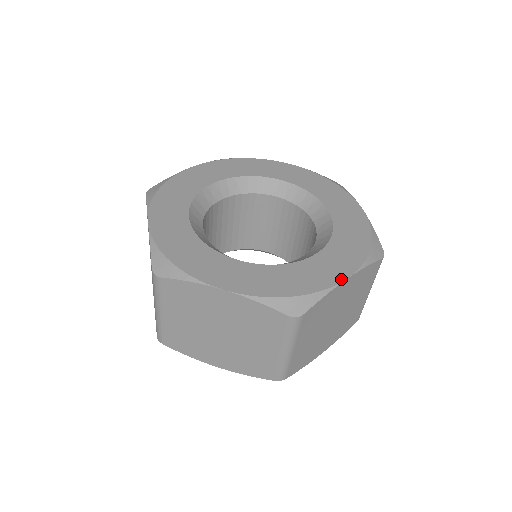
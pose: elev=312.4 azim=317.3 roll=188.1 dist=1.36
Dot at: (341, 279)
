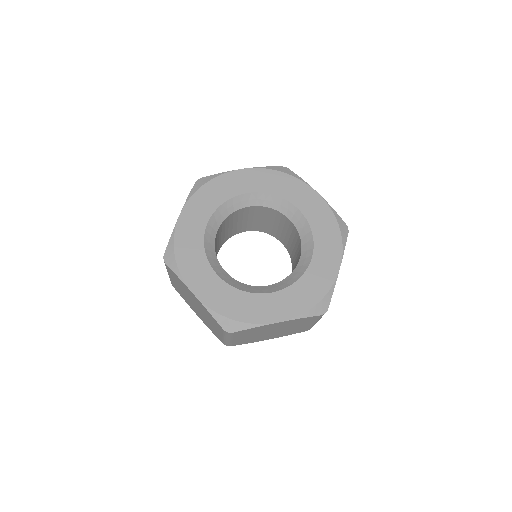
Dot at: (273, 321)
